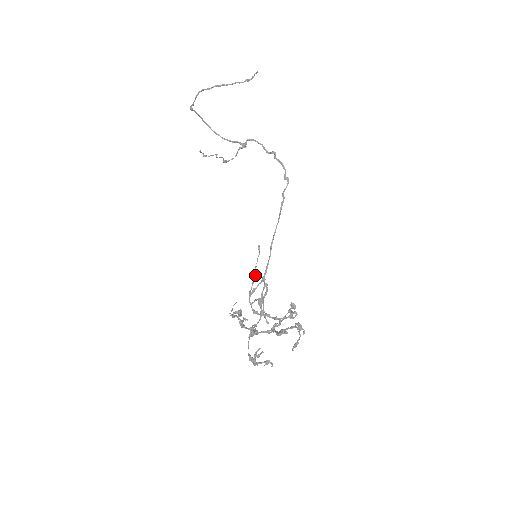
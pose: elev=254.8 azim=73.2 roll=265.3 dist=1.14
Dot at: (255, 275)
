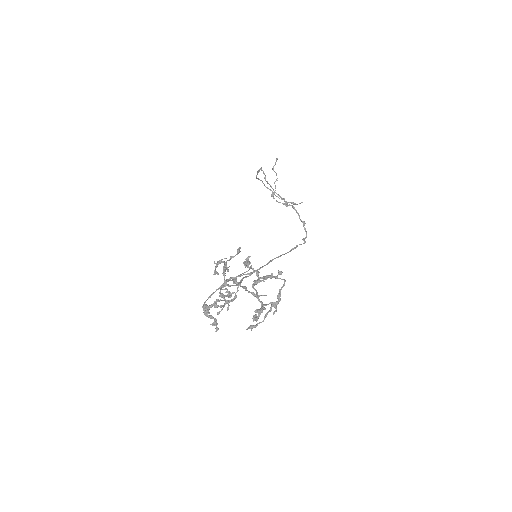
Dot at: (236, 278)
